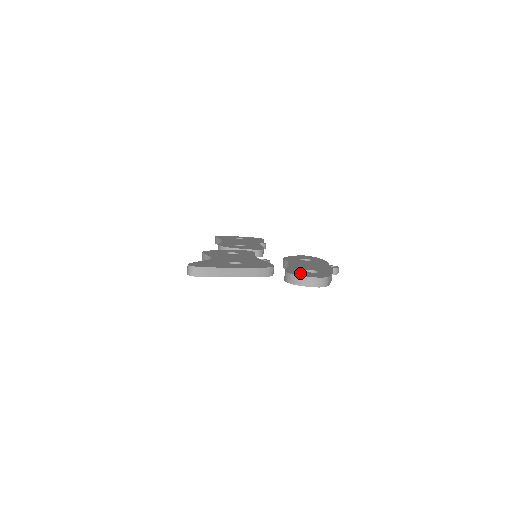
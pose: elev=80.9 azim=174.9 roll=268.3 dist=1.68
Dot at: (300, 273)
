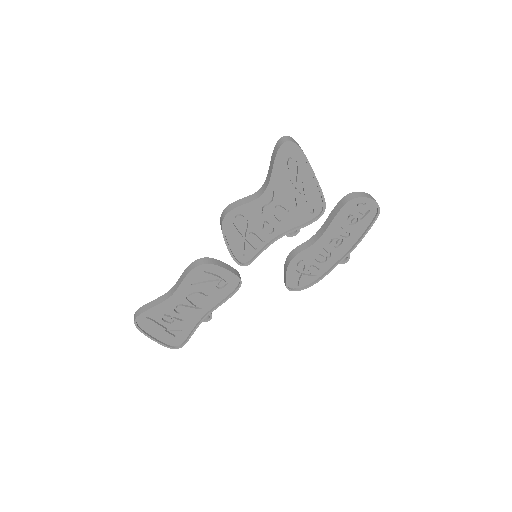
Dot at: occluded
